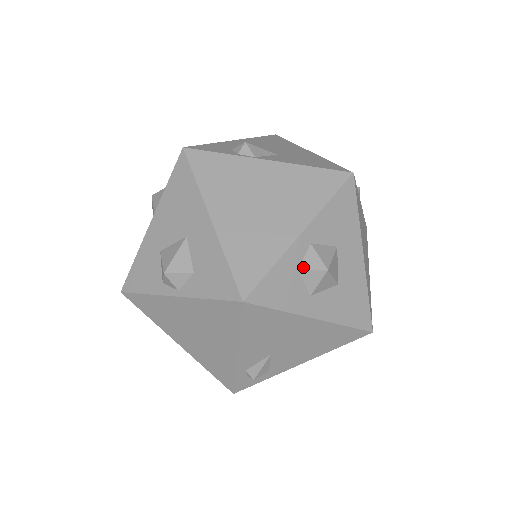
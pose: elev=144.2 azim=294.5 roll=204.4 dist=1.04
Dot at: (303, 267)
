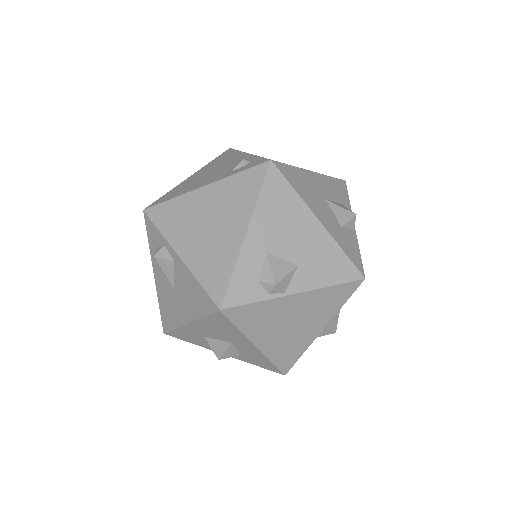
Dot at: (319, 336)
